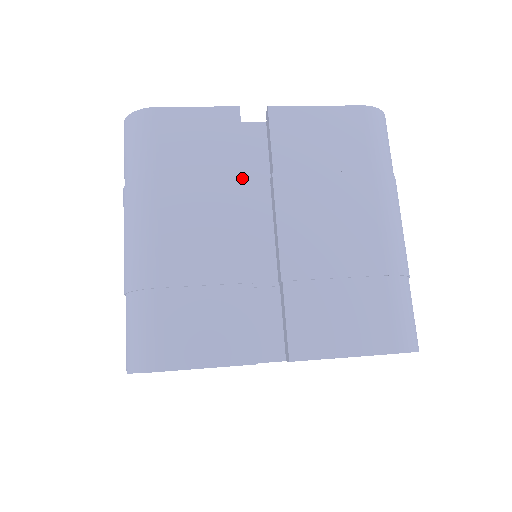
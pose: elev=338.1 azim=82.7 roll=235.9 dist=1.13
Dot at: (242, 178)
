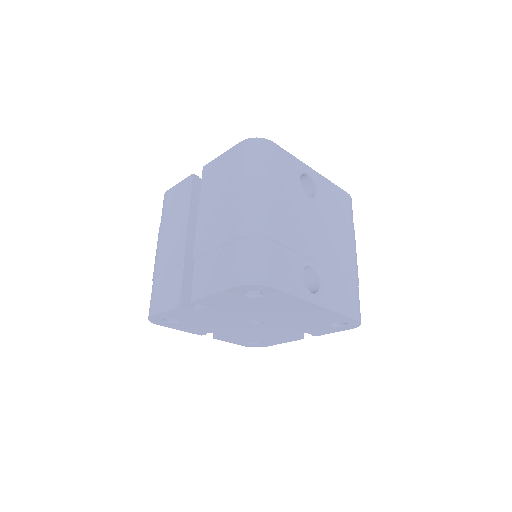
Dot at: (188, 210)
